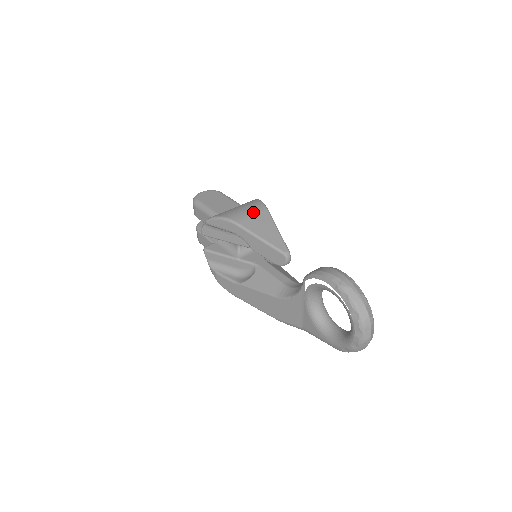
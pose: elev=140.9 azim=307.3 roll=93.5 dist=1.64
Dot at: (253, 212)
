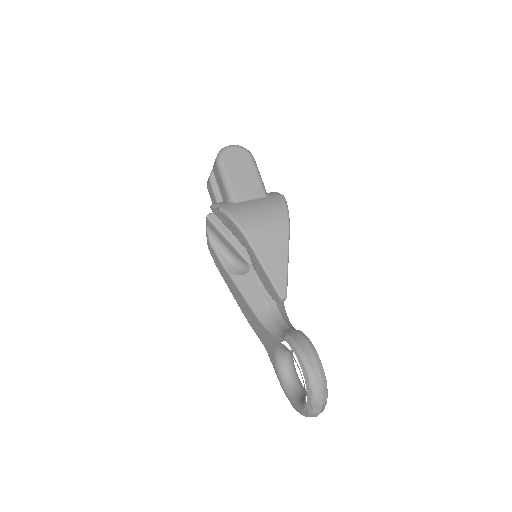
Dot at: (273, 230)
